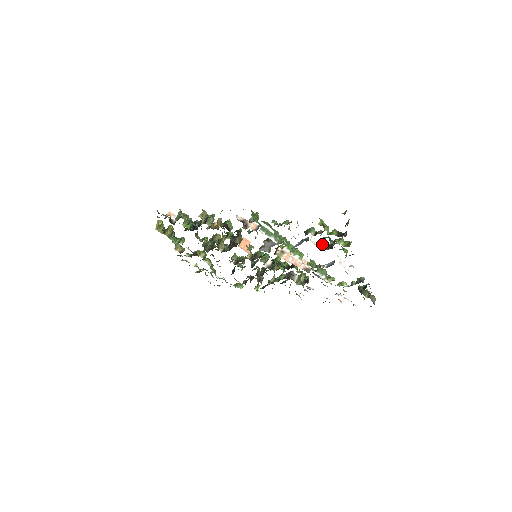
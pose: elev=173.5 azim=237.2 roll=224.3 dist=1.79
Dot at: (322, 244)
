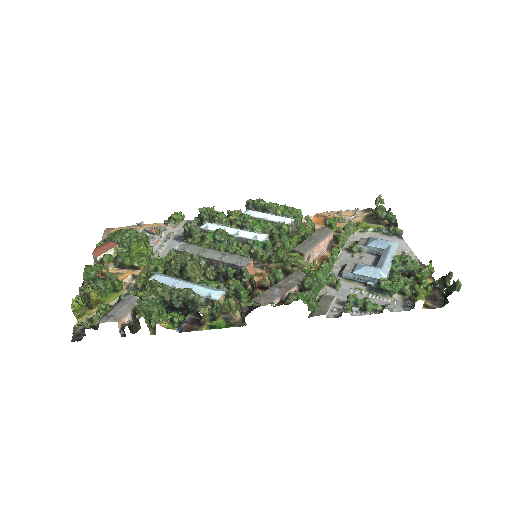
Dot at: (389, 270)
